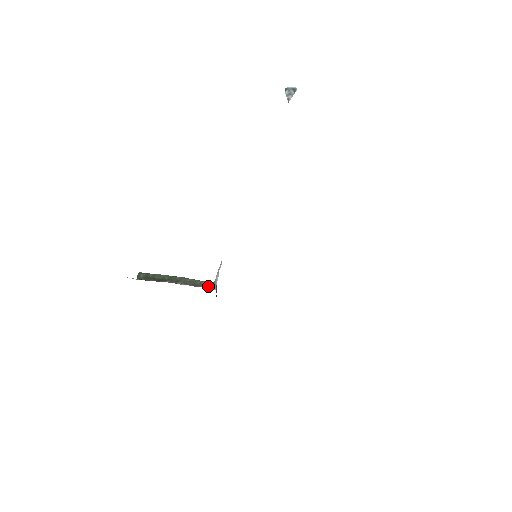
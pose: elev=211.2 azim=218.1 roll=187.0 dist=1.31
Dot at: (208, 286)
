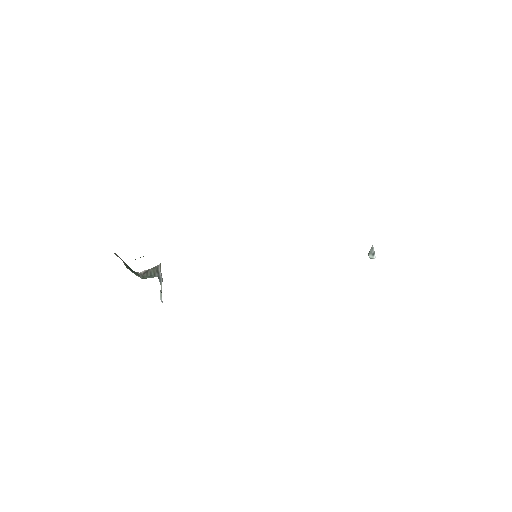
Dot at: occluded
